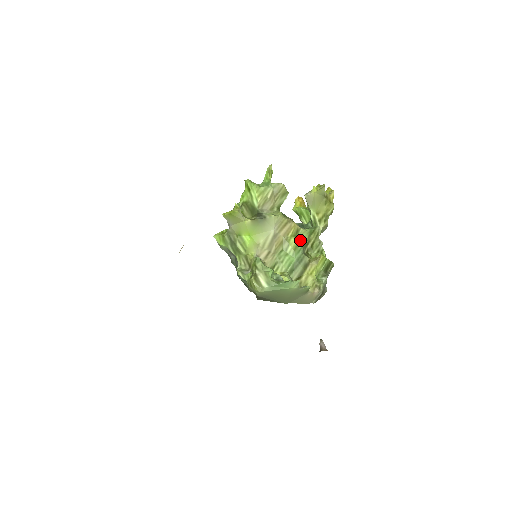
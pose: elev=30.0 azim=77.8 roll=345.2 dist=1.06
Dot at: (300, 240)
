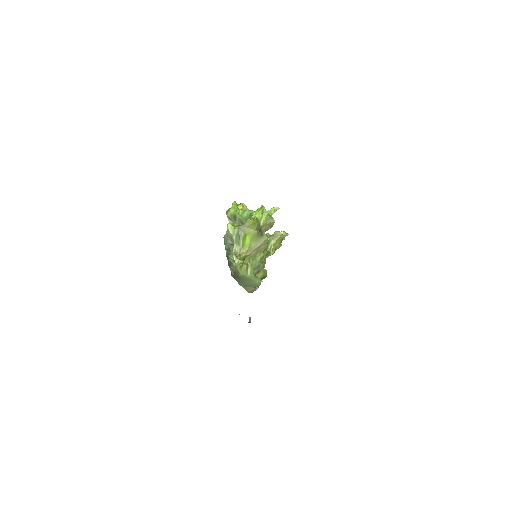
Dot at: (264, 256)
